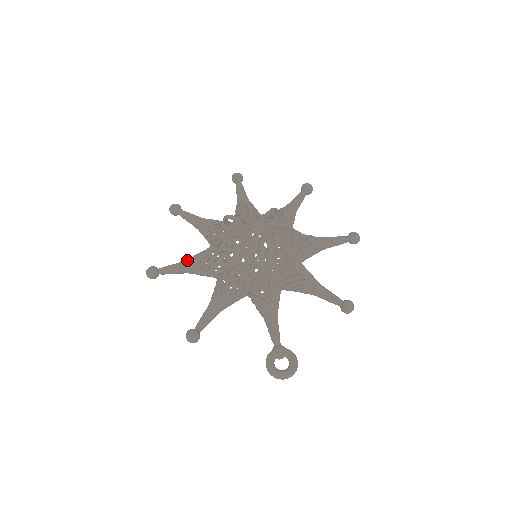
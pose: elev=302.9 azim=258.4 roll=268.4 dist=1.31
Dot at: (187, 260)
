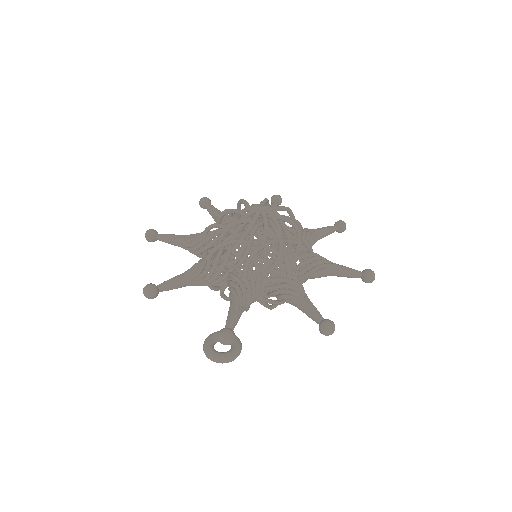
Dot at: (188, 235)
